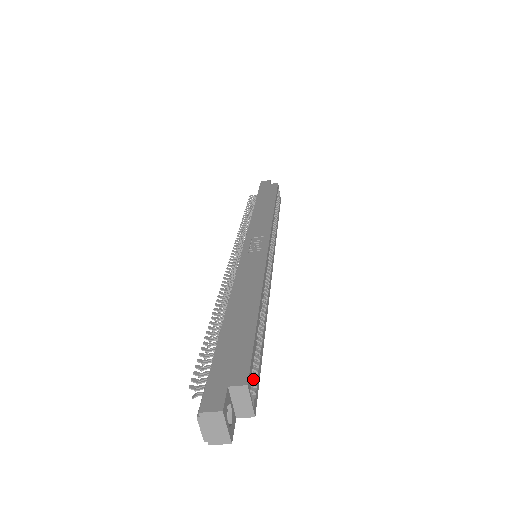
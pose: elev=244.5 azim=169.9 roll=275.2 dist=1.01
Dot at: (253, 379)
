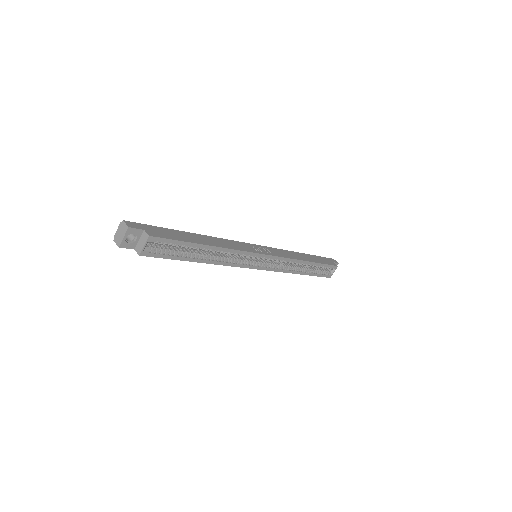
Dot at: (160, 251)
